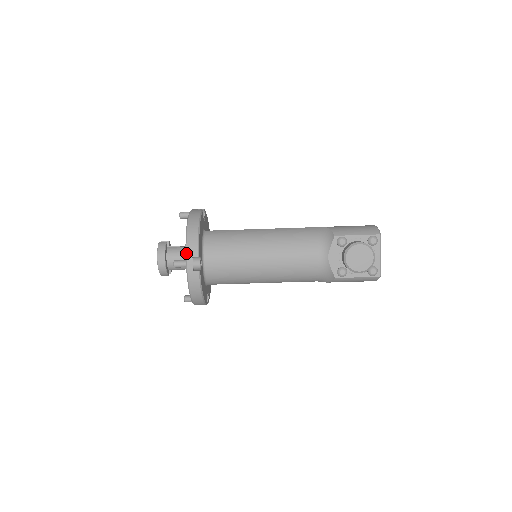
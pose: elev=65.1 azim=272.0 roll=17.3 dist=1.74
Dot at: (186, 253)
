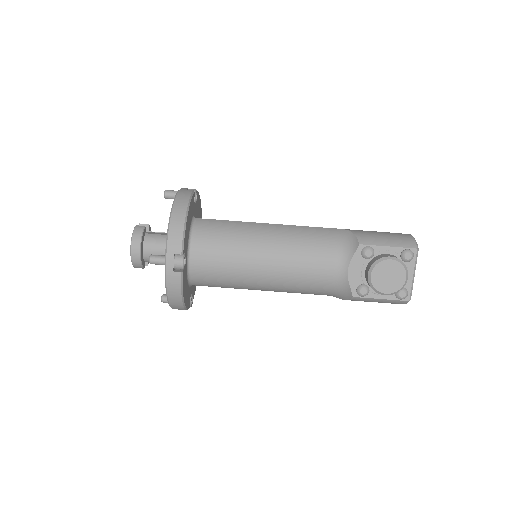
Dot at: (166, 248)
